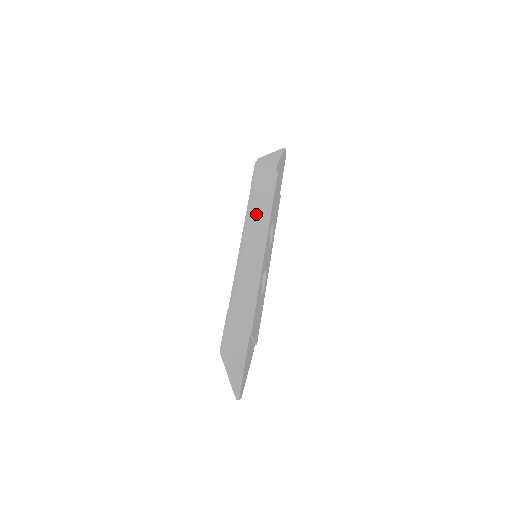
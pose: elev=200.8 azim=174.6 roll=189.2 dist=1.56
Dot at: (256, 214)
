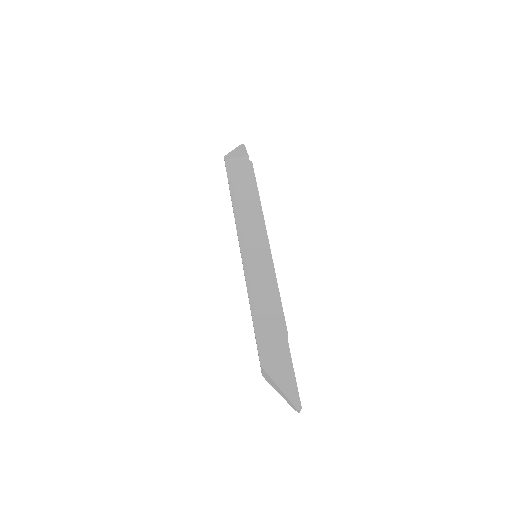
Dot at: (245, 209)
